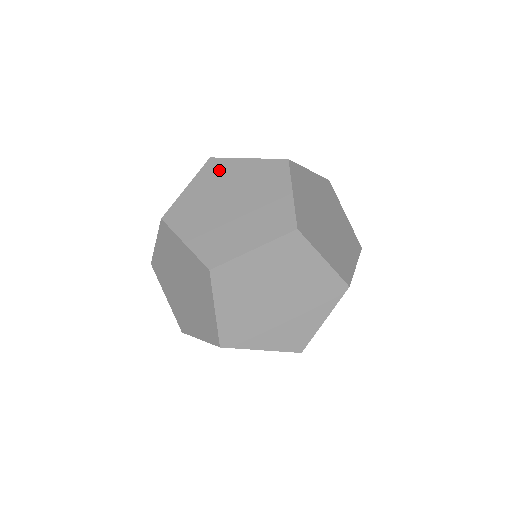
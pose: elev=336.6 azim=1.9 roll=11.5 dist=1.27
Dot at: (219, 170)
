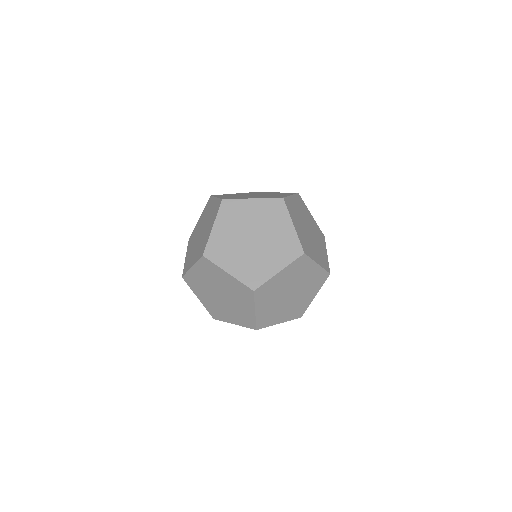
Dot at: (275, 211)
